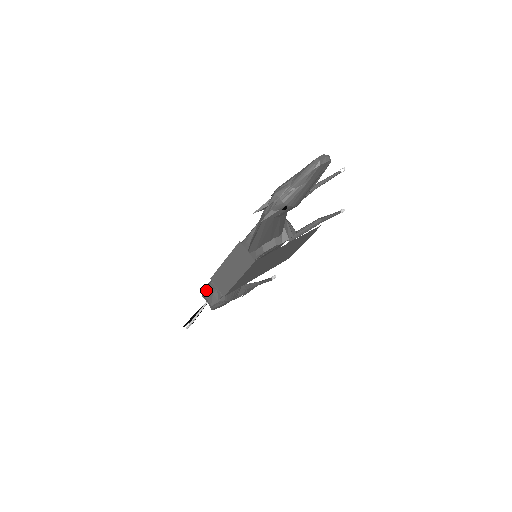
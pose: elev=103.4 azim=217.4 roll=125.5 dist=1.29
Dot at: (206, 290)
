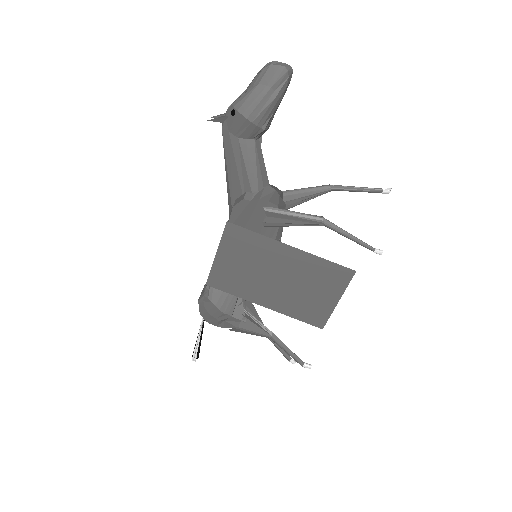
Dot at: occluded
